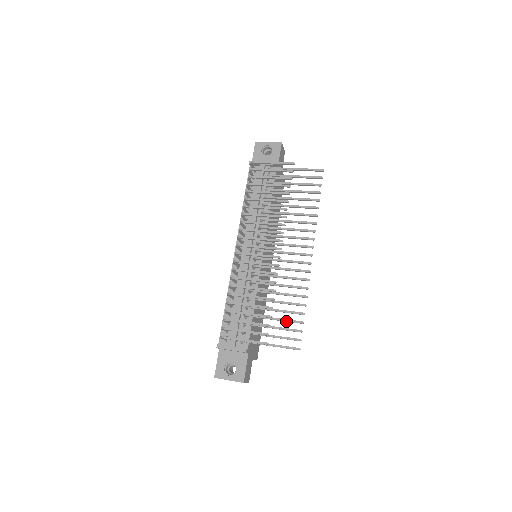
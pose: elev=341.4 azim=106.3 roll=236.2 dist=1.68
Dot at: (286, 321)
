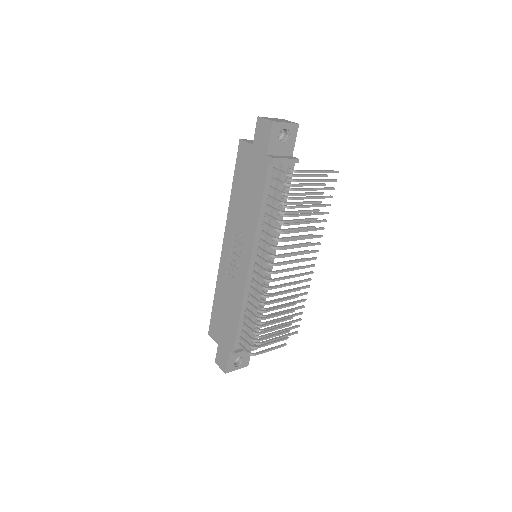
Dot at: occluded
